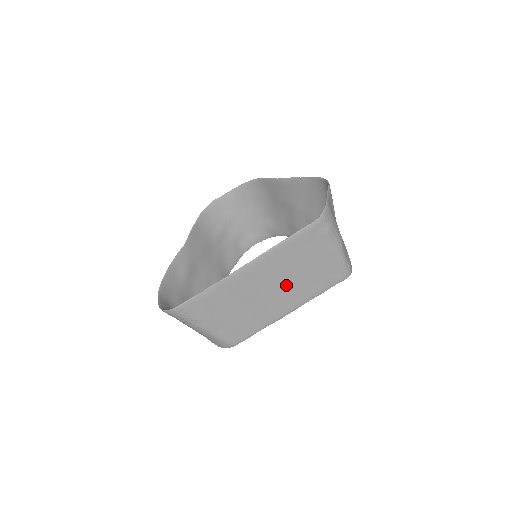
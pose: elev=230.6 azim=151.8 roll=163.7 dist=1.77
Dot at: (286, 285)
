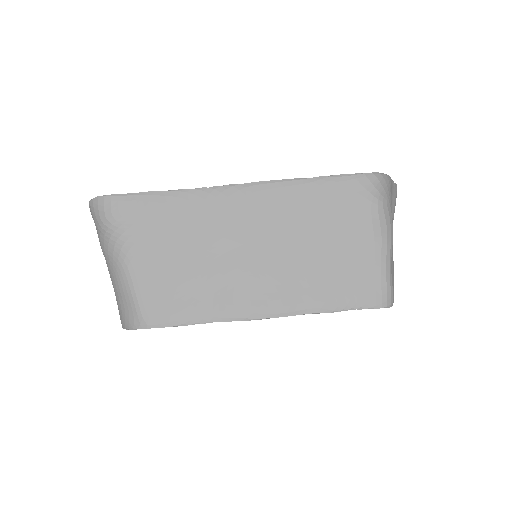
Dot at: (281, 257)
